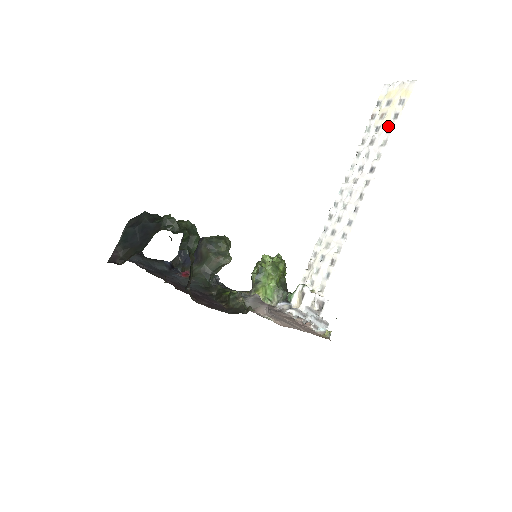
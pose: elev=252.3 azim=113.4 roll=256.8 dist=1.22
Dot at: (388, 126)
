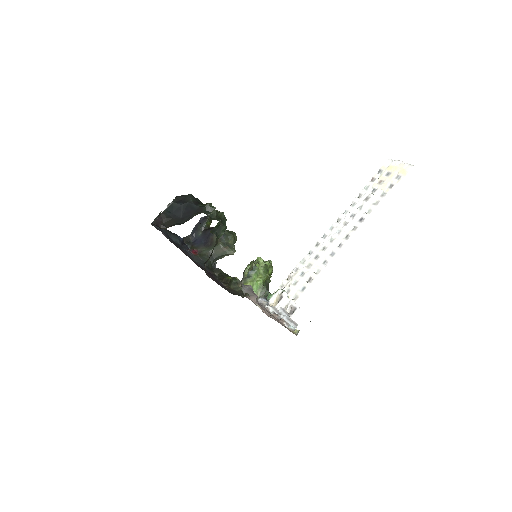
Dot at: (383, 191)
